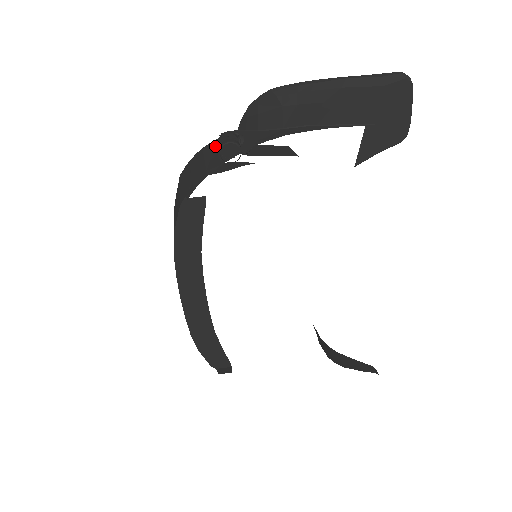
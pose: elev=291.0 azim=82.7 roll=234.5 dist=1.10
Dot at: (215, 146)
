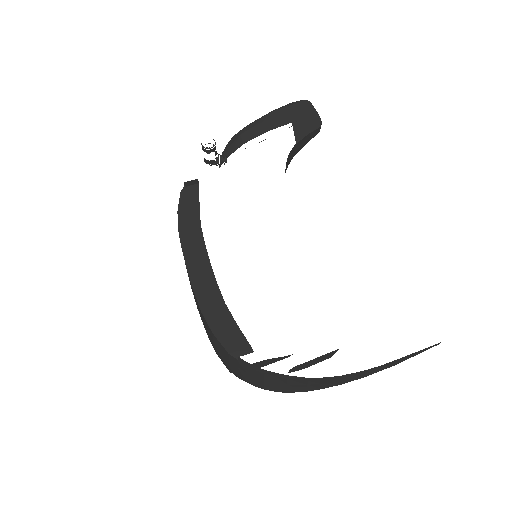
Dot at: occluded
